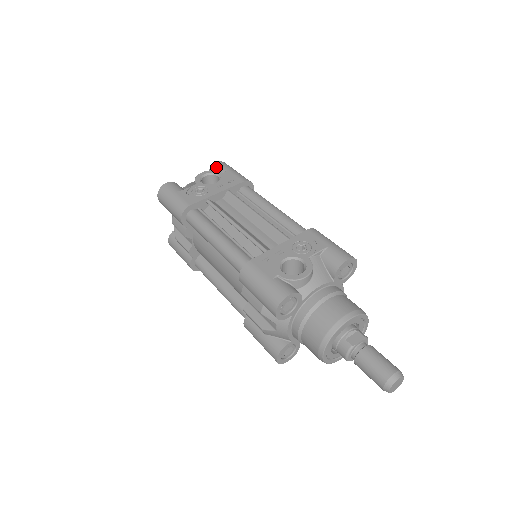
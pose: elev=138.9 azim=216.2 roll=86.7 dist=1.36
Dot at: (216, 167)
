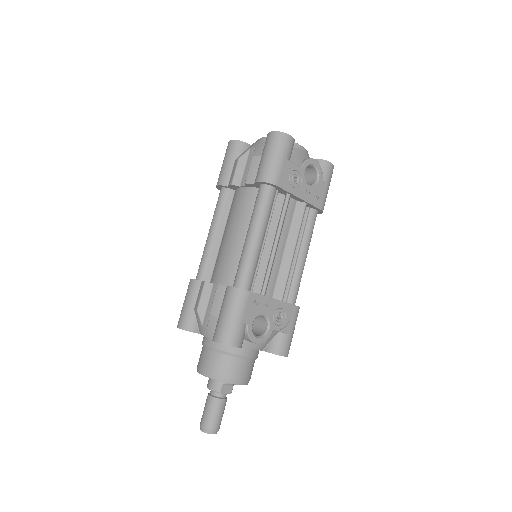
Dot at: (326, 167)
